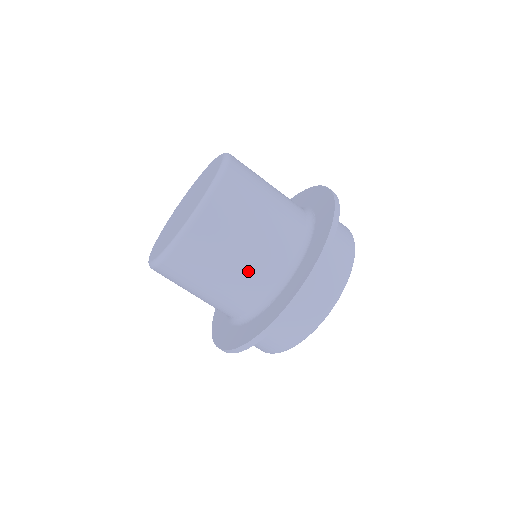
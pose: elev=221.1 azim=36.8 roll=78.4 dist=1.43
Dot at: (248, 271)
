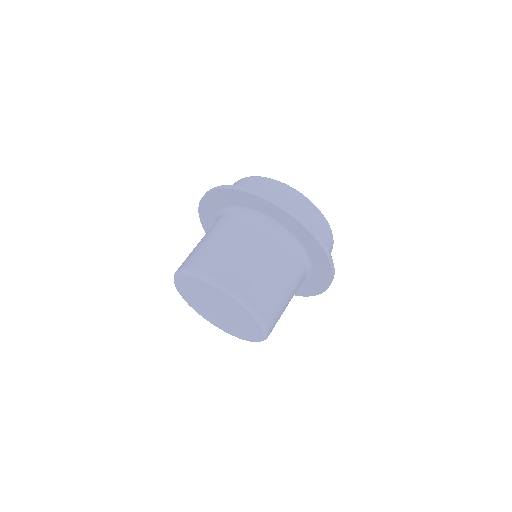
Dot at: occluded
